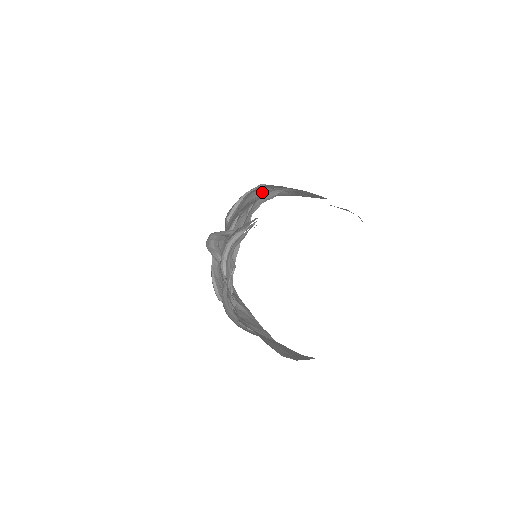
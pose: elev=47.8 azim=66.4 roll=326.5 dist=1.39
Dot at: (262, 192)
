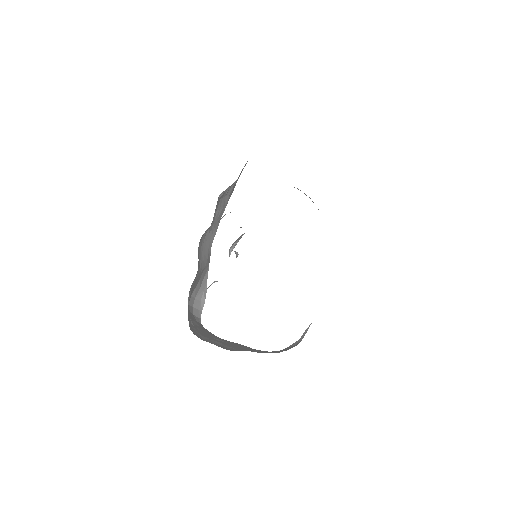
Dot at: occluded
